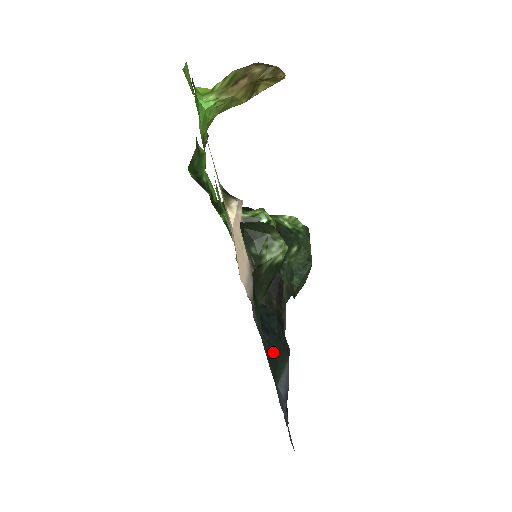
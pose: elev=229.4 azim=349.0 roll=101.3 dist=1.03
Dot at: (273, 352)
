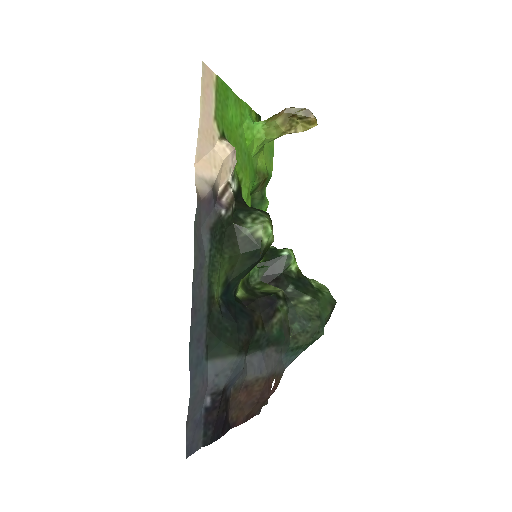
Dot at: (221, 325)
